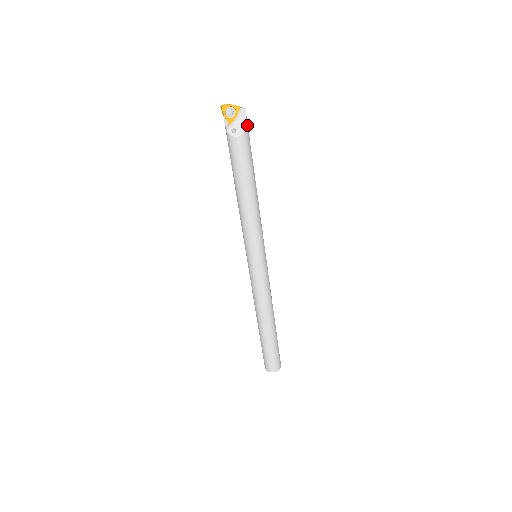
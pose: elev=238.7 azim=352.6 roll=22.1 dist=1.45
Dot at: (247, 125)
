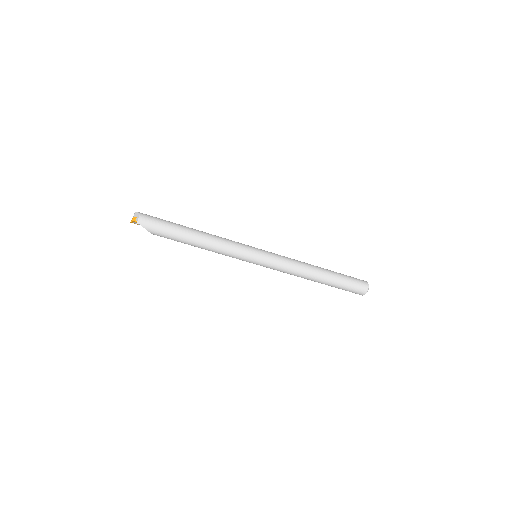
Dot at: (148, 227)
